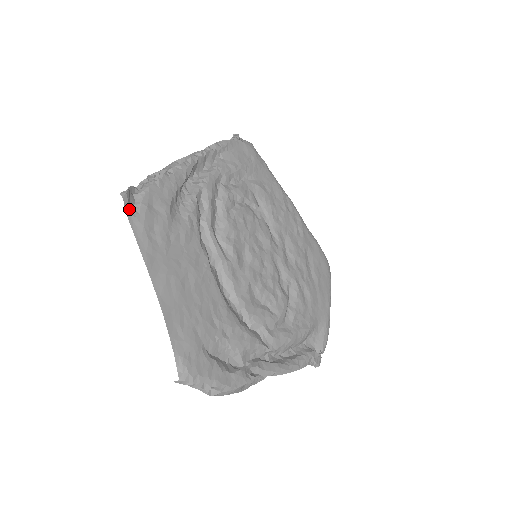
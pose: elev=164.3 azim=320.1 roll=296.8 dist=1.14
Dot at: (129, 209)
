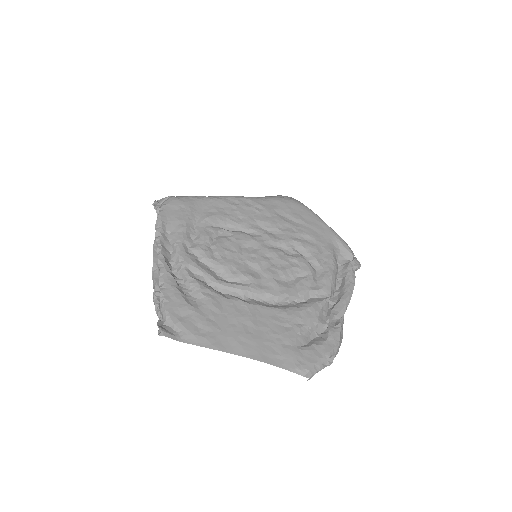
Dot at: (174, 336)
